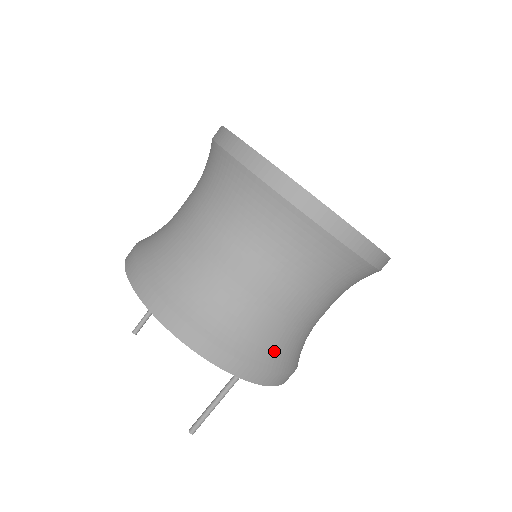
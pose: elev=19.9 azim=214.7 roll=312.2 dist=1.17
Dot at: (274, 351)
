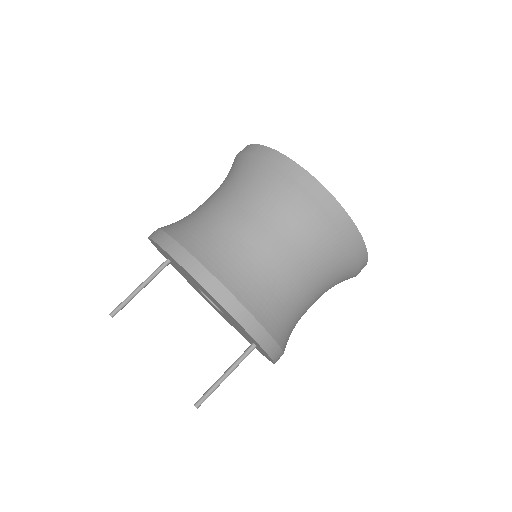
Dot at: (288, 336)
